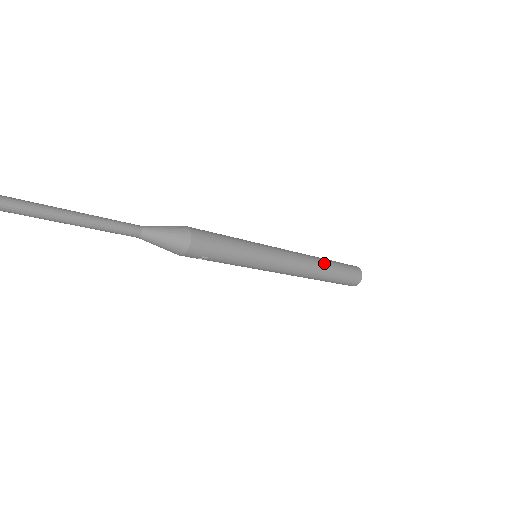
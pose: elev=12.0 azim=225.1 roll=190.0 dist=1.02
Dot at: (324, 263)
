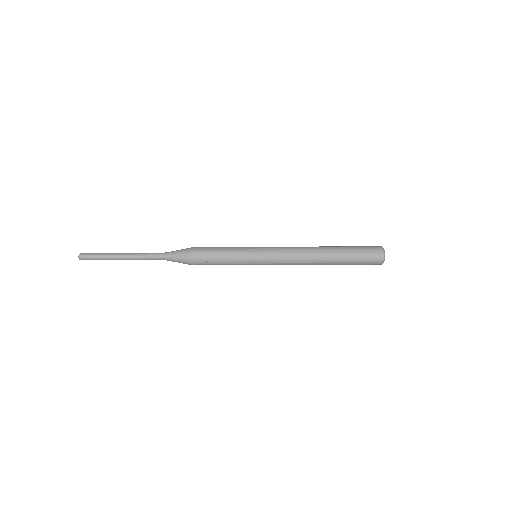
Dot at: (325, 247)
